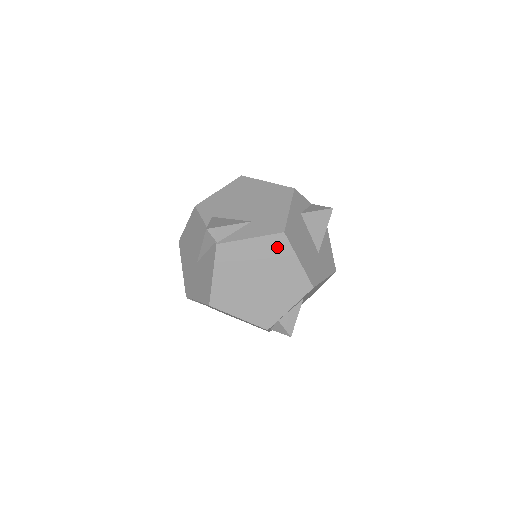
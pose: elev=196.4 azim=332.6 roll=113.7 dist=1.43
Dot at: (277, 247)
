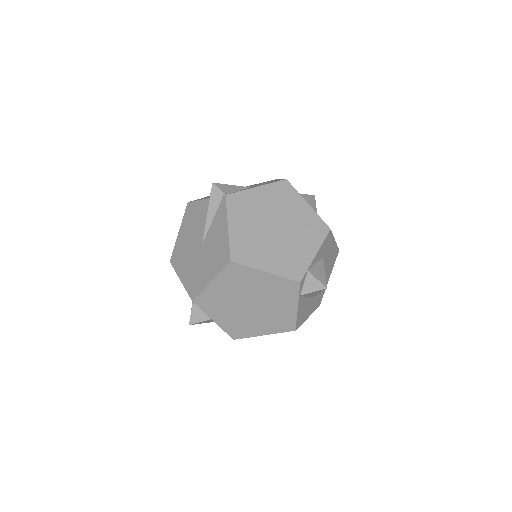
Dot at: (284, 193)
